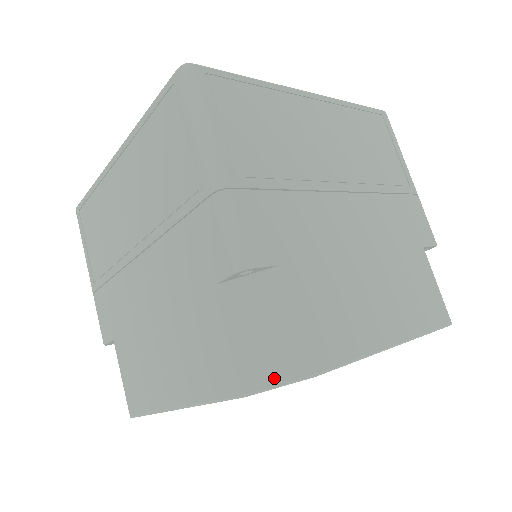
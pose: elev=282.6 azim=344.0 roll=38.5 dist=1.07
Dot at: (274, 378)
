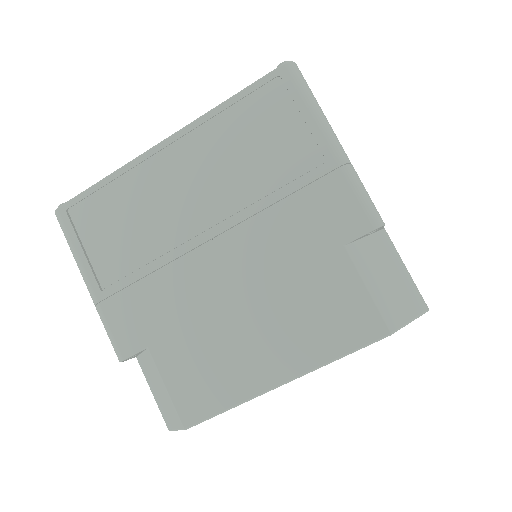
Dot at: (173, 424)
